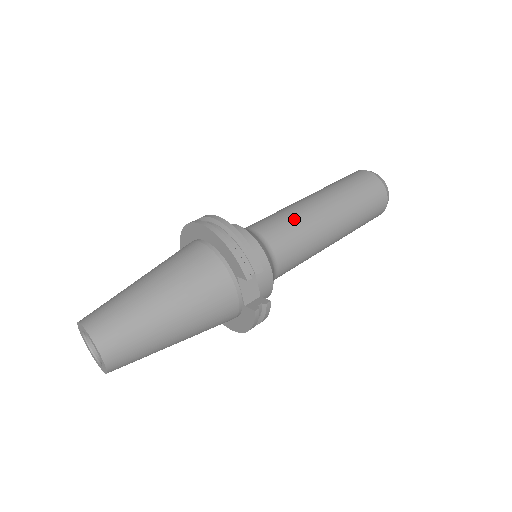
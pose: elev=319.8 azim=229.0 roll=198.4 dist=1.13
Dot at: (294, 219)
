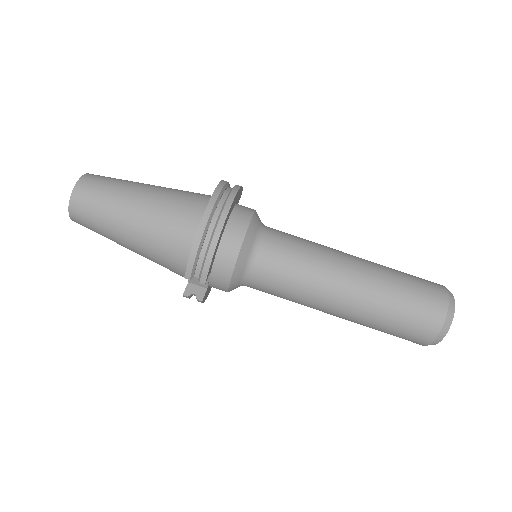
Dot at: (303, 271)
